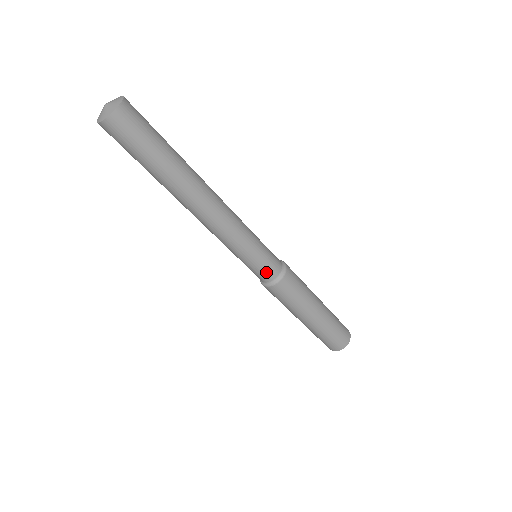
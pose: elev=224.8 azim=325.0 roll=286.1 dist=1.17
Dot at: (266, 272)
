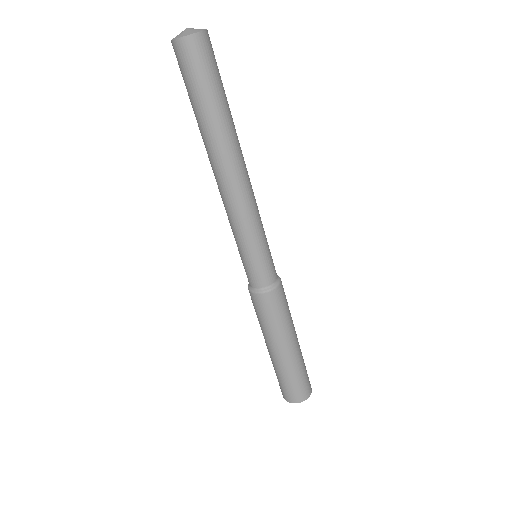
Dot at: (254, 276)
